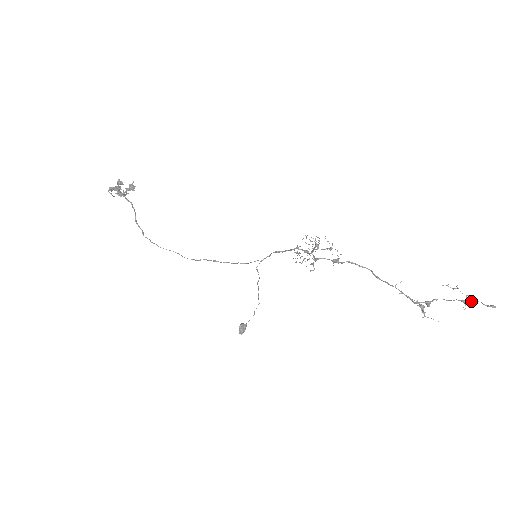
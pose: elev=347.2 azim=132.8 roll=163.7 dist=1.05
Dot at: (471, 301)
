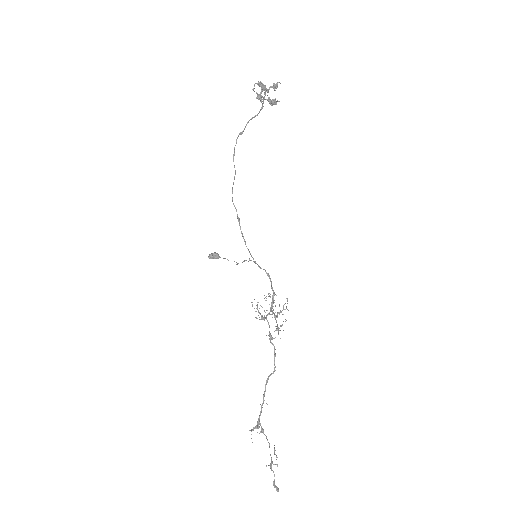
Dot at: occluded
